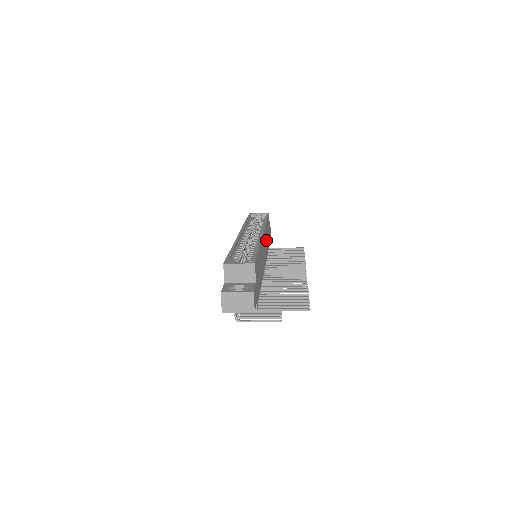
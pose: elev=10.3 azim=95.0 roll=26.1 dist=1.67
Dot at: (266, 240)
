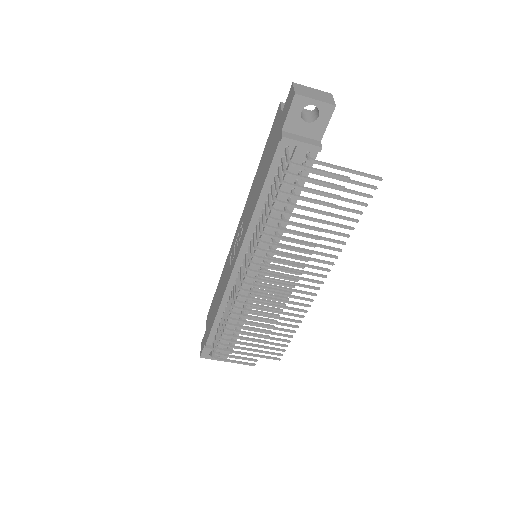
Dot at: occluded
